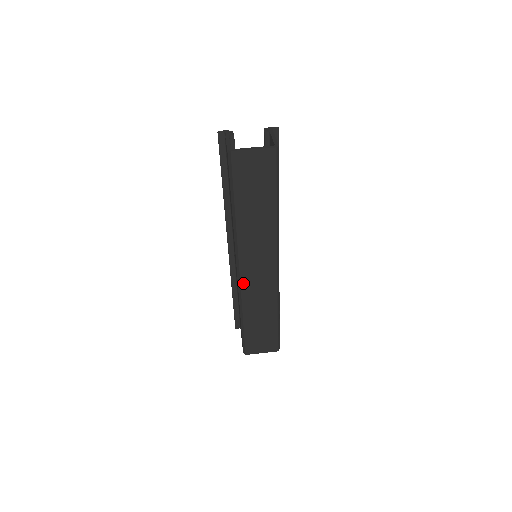
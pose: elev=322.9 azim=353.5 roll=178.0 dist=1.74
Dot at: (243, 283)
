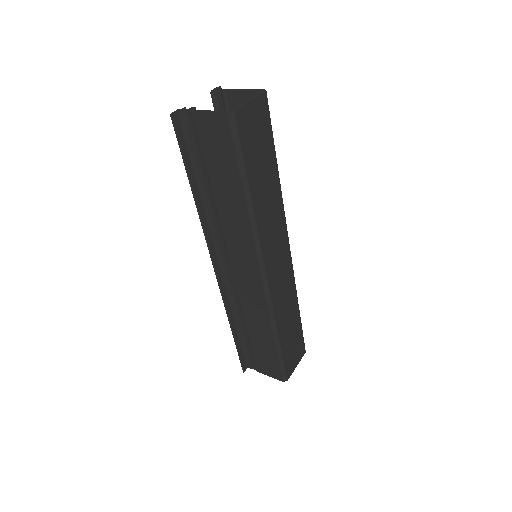
Dot at: (271, 290)
